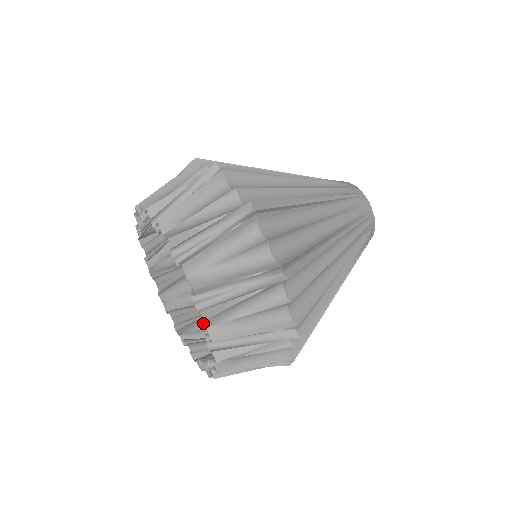
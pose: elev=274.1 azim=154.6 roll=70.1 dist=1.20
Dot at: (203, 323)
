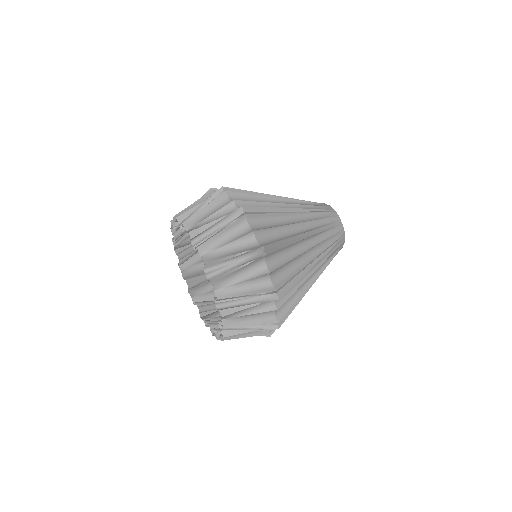
Dot at: (208, 288)
